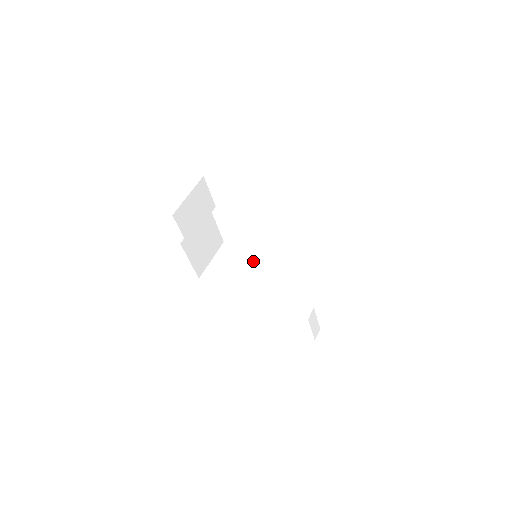
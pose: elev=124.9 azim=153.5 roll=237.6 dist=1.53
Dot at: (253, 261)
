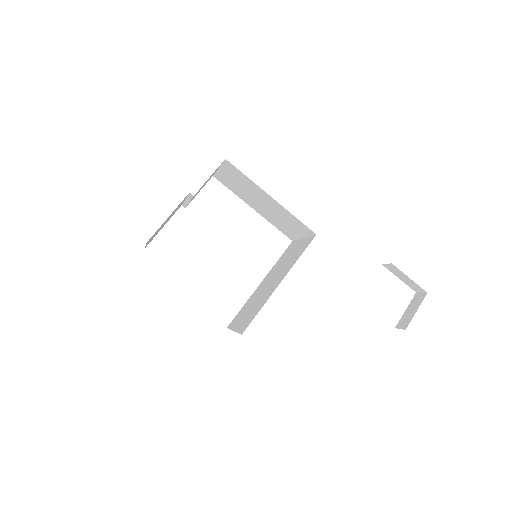
Dot at: (263, 286)
